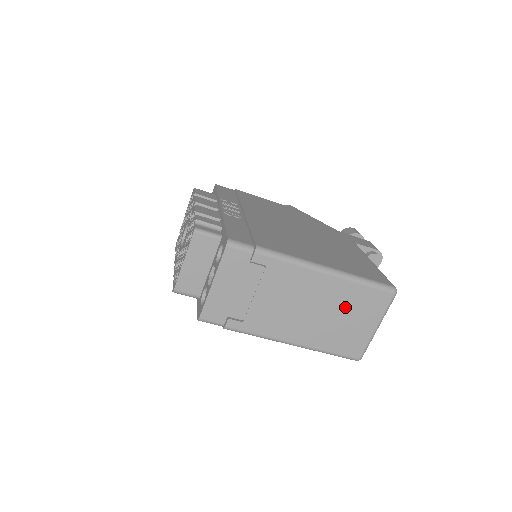
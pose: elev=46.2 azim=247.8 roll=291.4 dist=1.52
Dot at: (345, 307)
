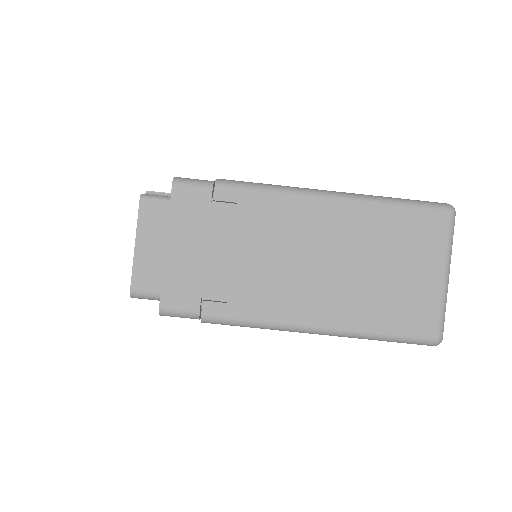
Dot at: (380, 248)
